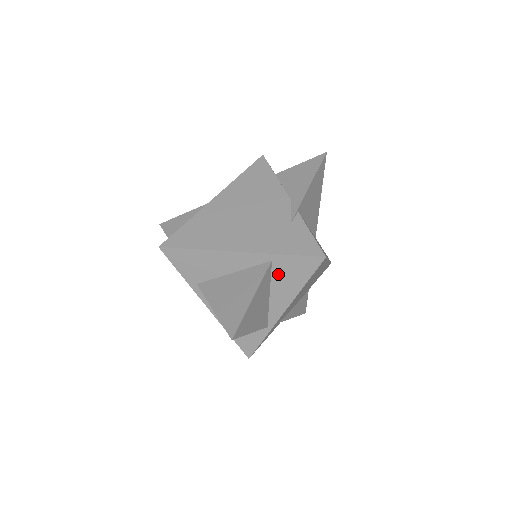
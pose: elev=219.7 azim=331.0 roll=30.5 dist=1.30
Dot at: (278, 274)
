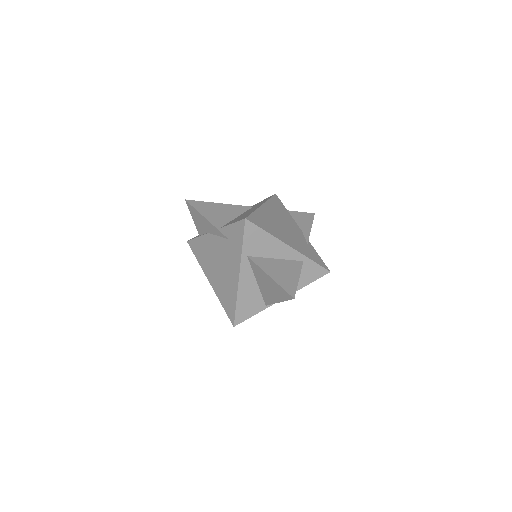
Dot at: occluded
